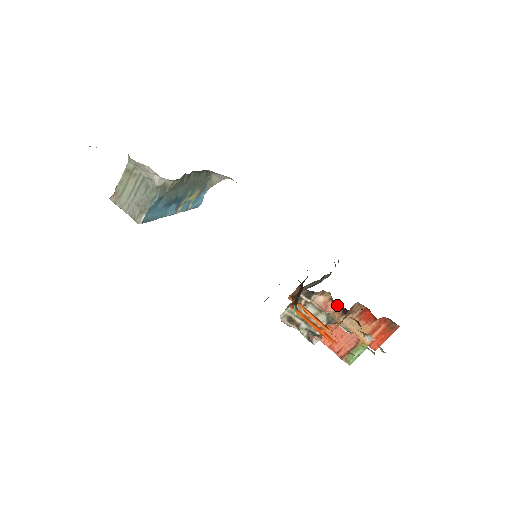
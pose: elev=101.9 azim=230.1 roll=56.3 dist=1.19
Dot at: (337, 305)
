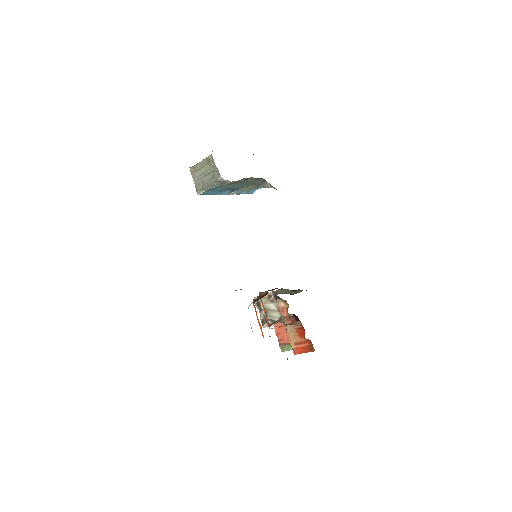
Dot at: occluded
